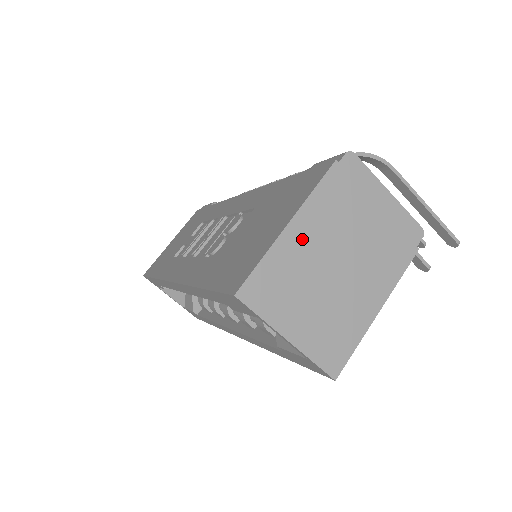
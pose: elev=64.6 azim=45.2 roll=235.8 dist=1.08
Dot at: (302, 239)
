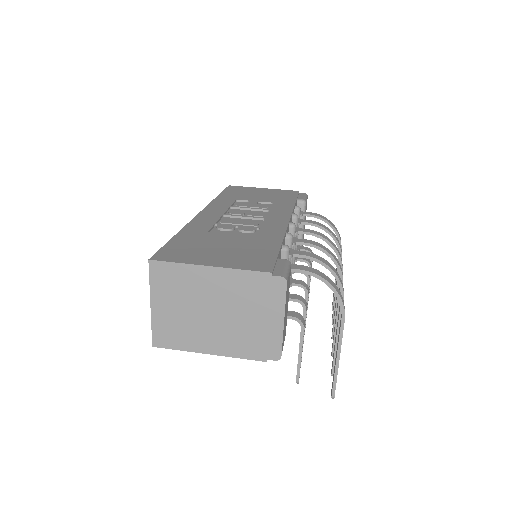
Dot at: (208, 280)
